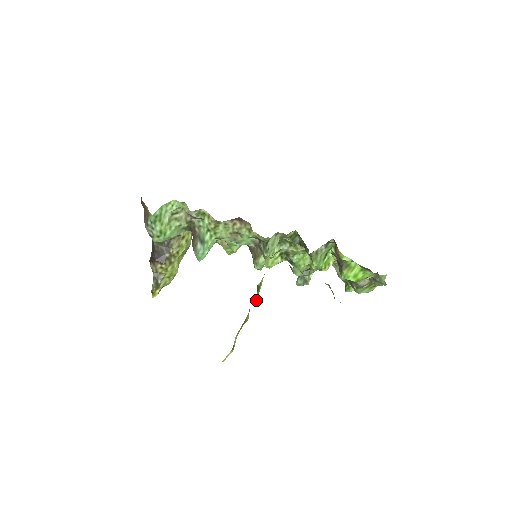
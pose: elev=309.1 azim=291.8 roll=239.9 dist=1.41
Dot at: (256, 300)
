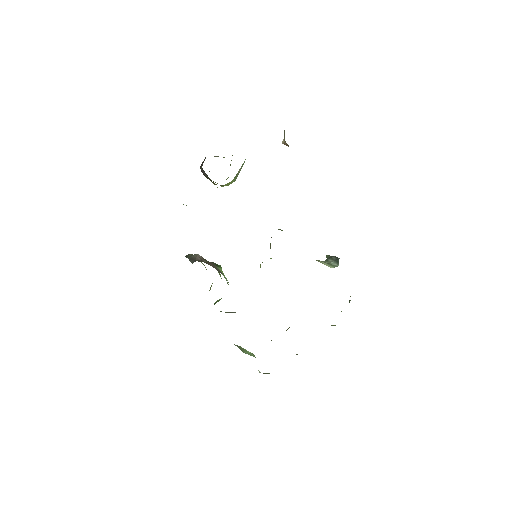
Dot at: occluded
